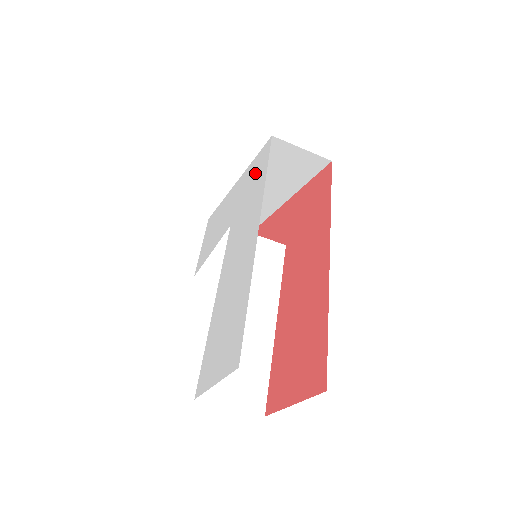
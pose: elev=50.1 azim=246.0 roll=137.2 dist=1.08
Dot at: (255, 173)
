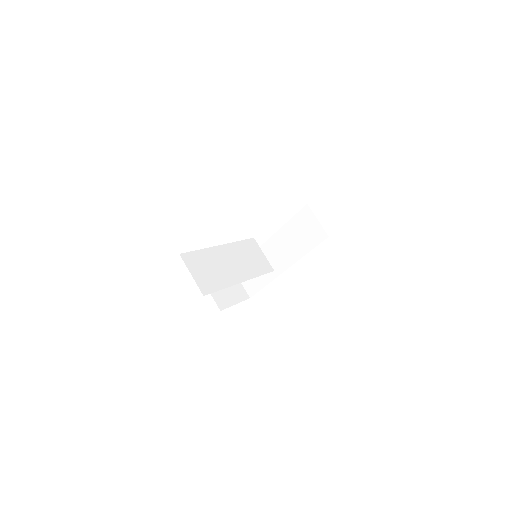
Dot at: occluded
